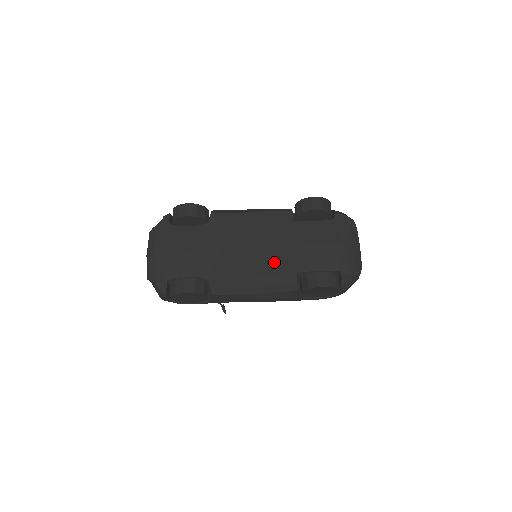
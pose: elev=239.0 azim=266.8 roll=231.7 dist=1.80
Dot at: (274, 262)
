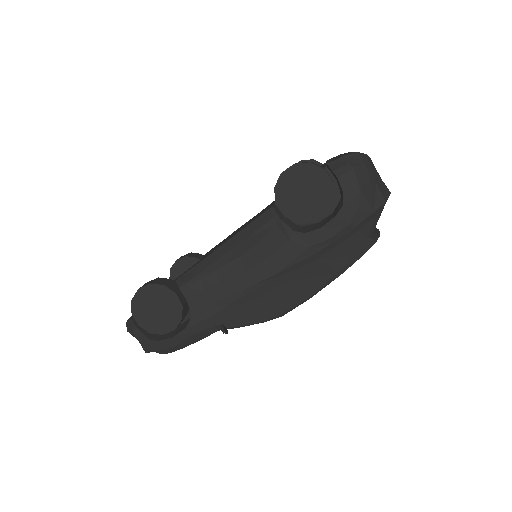
Dot at: occluded
